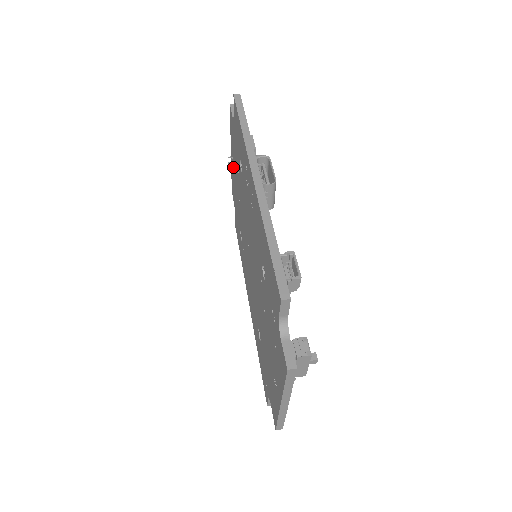
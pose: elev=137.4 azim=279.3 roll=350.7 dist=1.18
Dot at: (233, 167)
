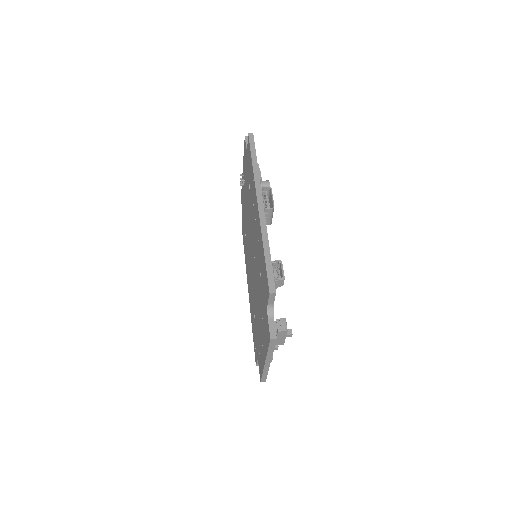
Dot at: occluded
